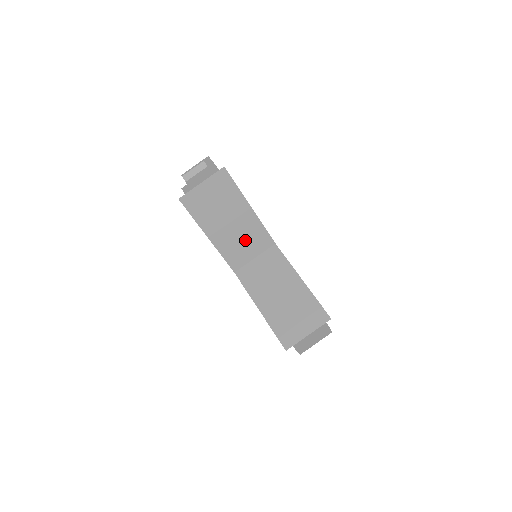
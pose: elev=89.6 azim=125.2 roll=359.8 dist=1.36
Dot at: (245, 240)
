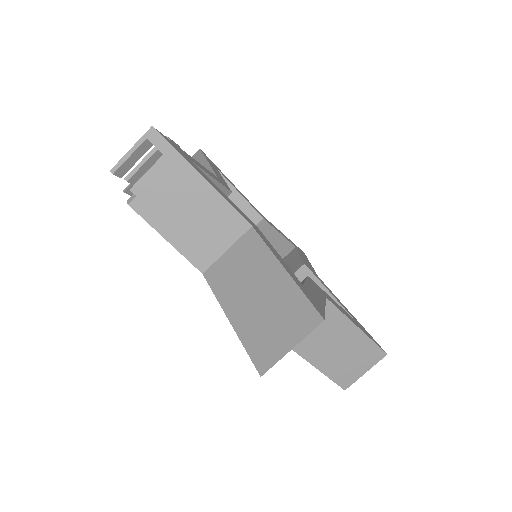
Dot at: occluded
